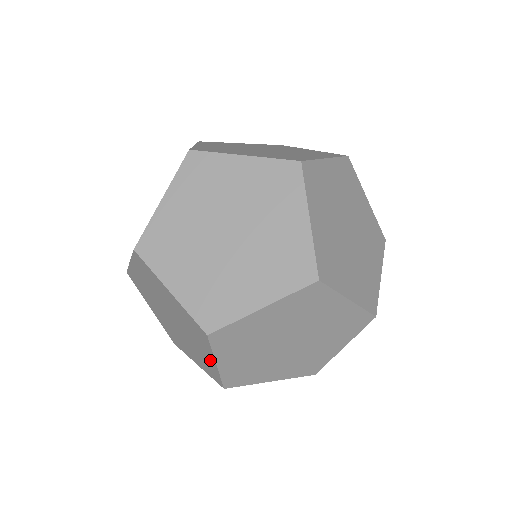
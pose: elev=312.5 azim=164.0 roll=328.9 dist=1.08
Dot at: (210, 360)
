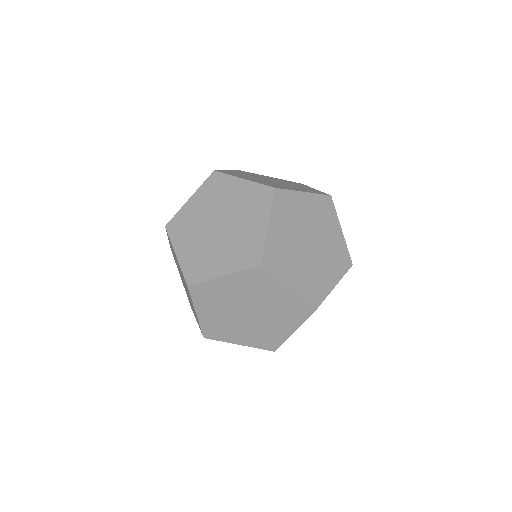
Dot at: (285, 295)
